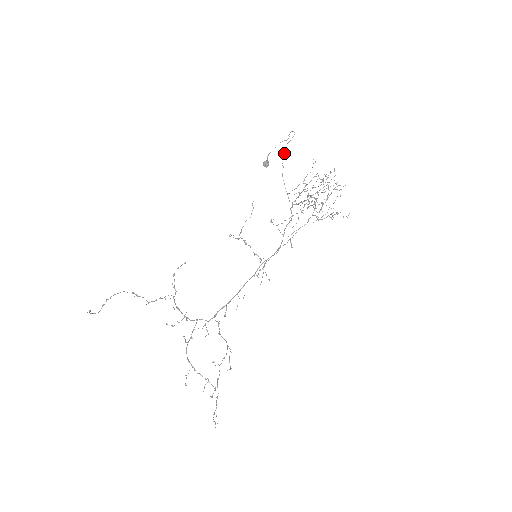
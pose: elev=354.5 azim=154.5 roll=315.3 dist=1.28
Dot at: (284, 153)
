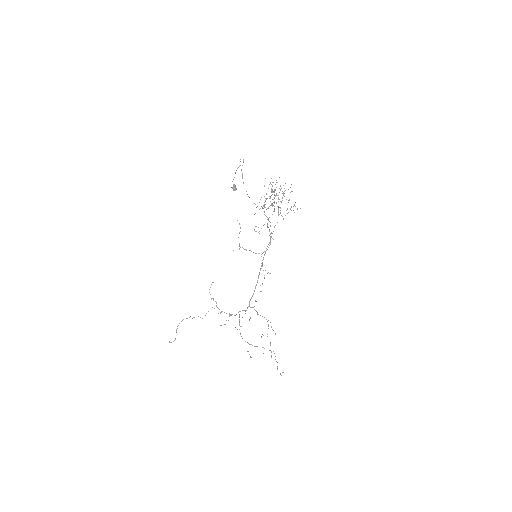
Dot at: (242, 178)
